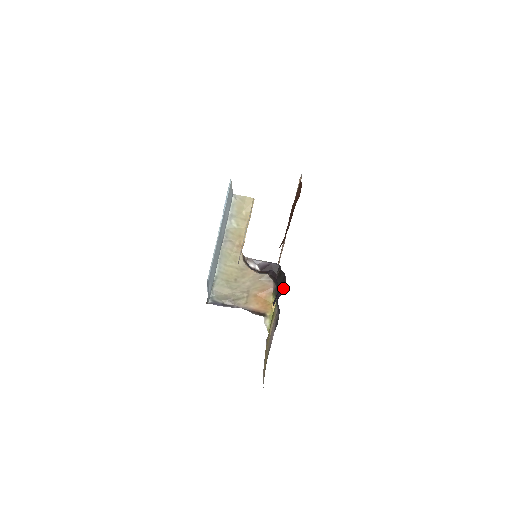
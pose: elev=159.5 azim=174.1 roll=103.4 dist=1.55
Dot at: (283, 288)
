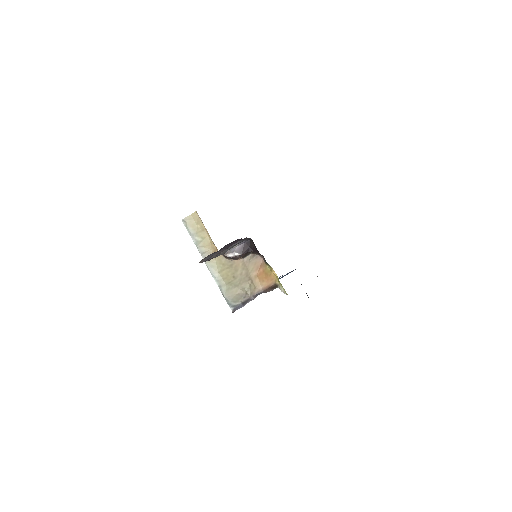
Dot at: occluded
